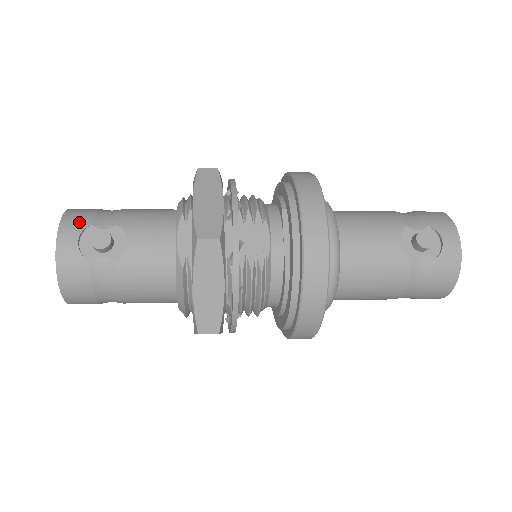
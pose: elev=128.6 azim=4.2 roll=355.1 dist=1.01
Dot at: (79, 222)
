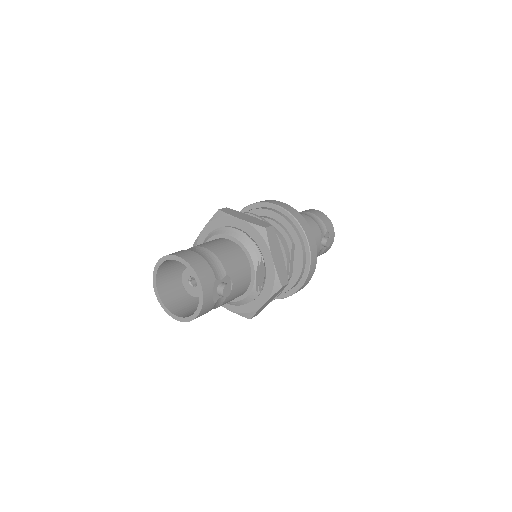
Dot at: (209, 279)
